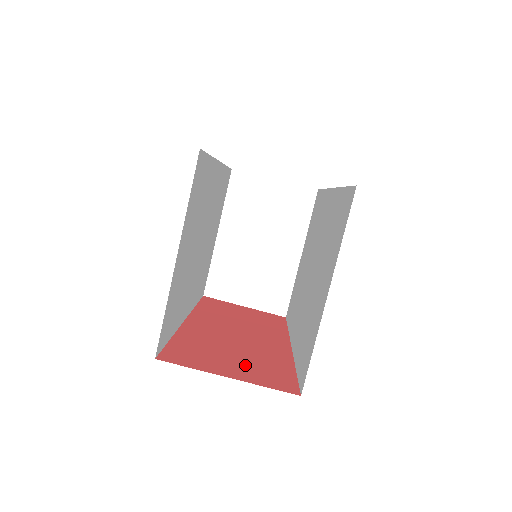
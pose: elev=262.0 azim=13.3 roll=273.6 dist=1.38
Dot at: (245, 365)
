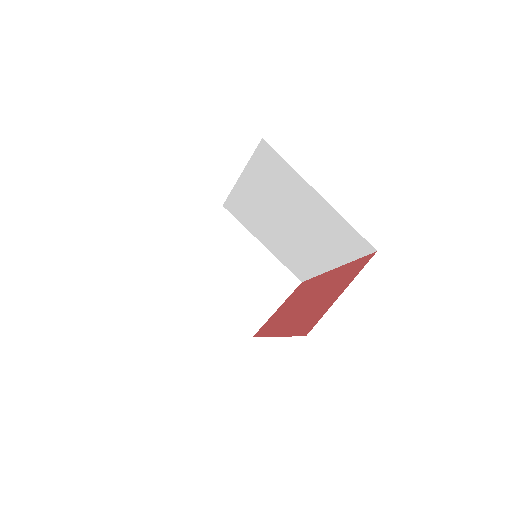
Dot at: (336, 287)
